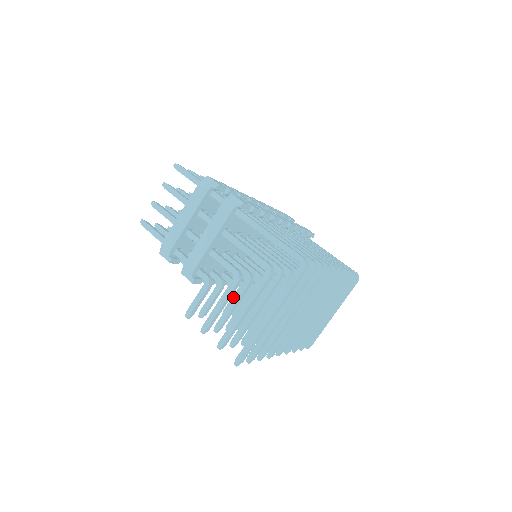
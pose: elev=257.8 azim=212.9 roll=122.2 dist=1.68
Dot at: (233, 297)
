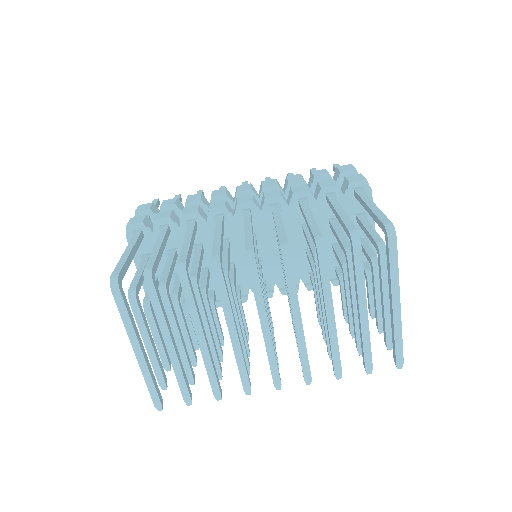
Dot at: occluded
